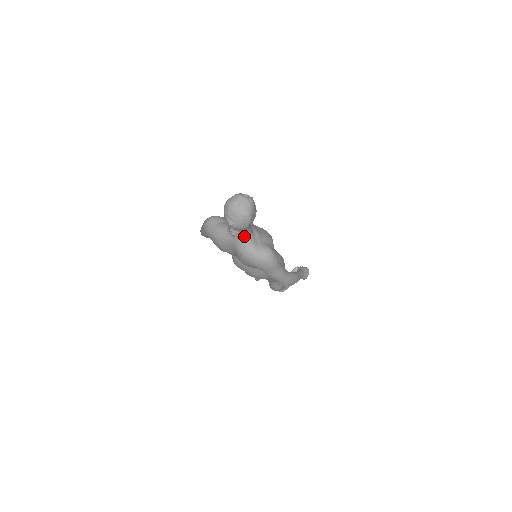
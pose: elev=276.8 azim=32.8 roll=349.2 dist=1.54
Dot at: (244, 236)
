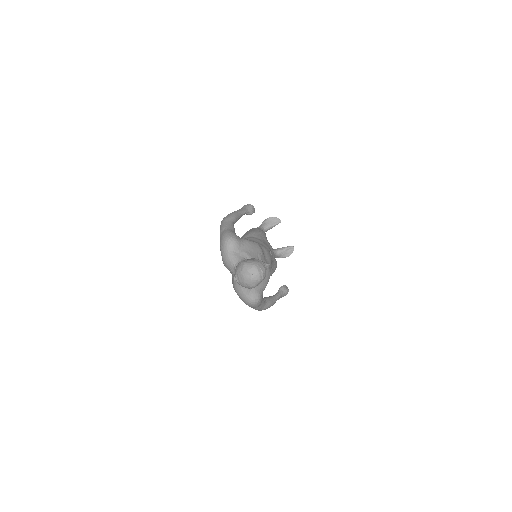
Dot at: occluded
